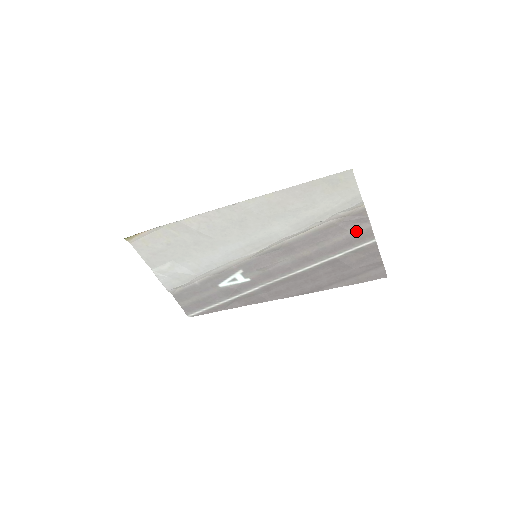
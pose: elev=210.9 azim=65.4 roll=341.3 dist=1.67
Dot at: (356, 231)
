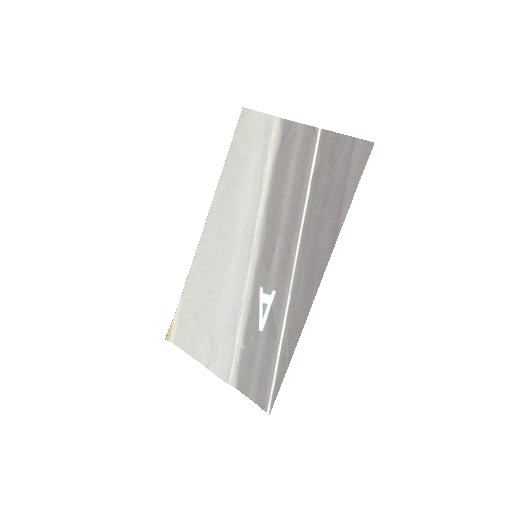
Dot at: (298, 142)
